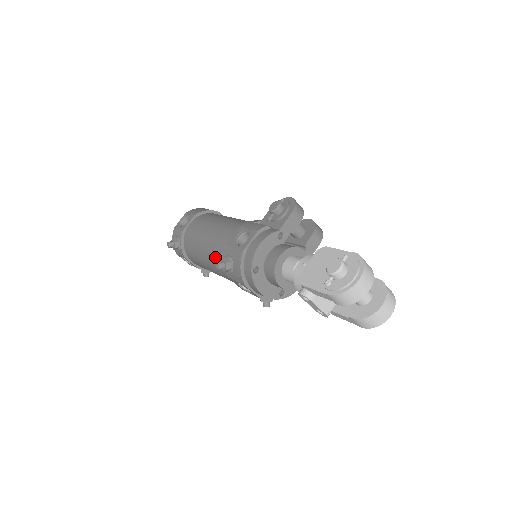
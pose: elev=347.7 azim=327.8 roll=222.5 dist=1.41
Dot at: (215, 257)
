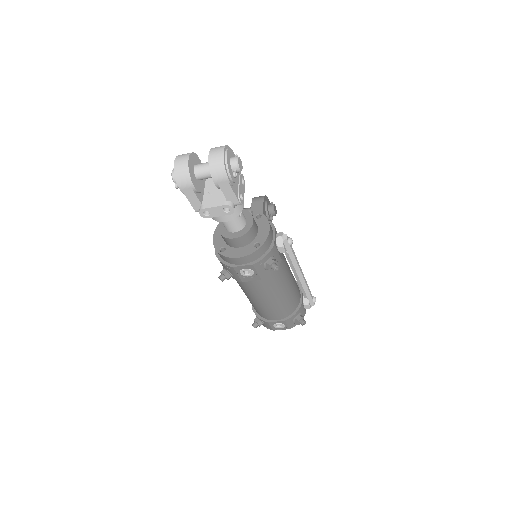
Dot at: (240, 286)
